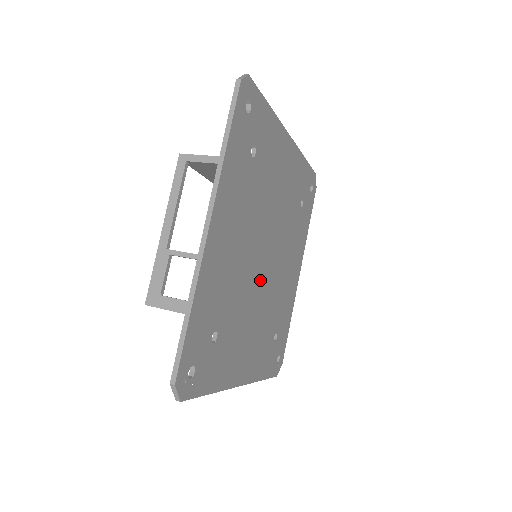
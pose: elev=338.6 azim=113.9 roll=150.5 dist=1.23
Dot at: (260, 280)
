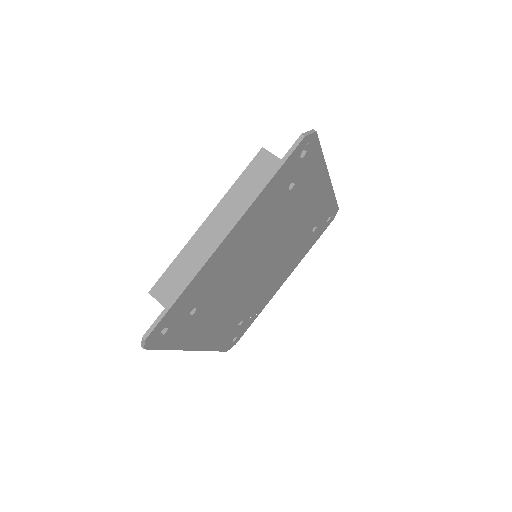
Dot at: (265, 270)
